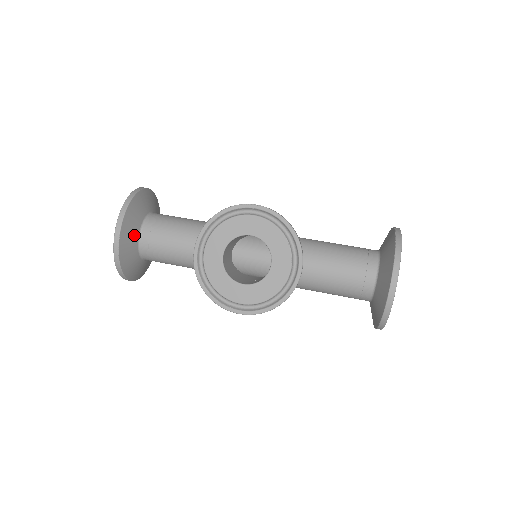
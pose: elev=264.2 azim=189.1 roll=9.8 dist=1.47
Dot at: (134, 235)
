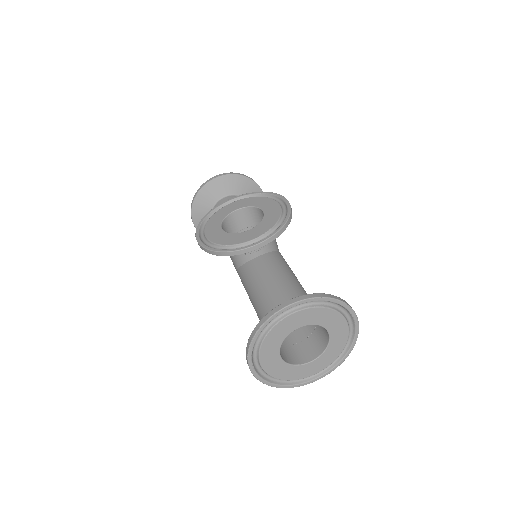
Dot at: (224, 191)
